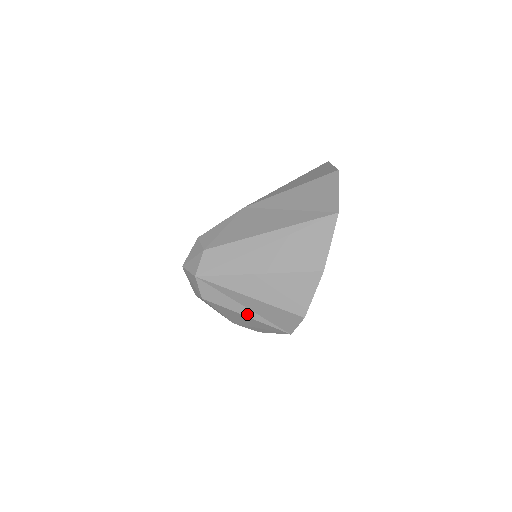
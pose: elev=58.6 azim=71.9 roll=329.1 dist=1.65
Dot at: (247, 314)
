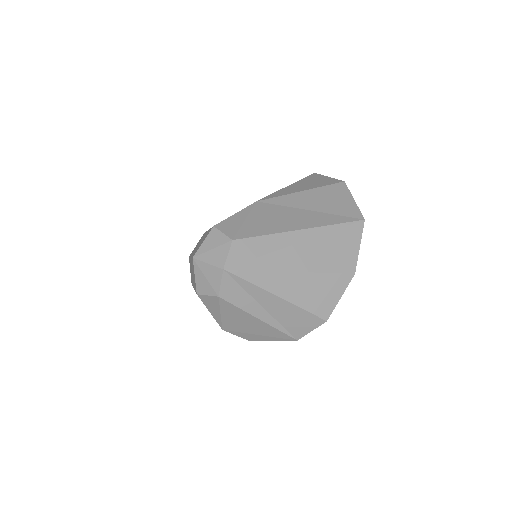
Dot at: (262, 317)
